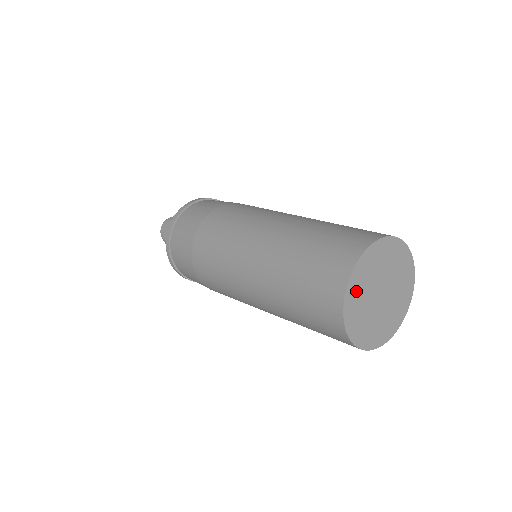
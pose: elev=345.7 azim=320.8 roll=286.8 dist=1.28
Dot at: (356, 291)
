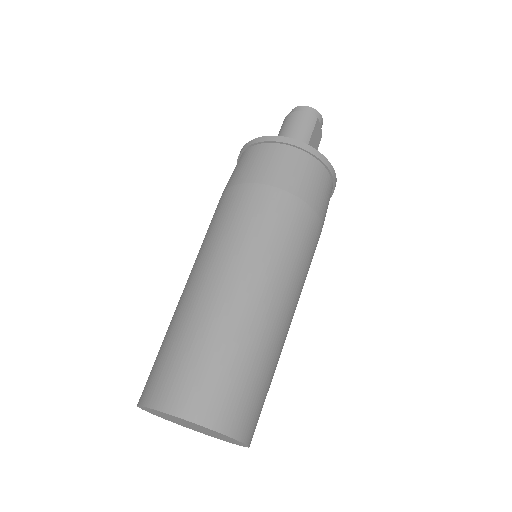
Dot at: (159, 415)
